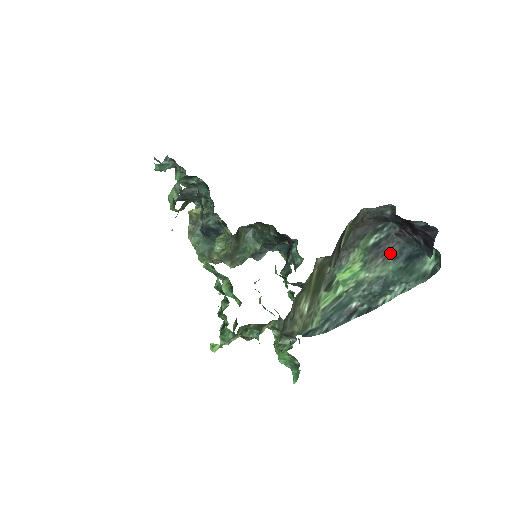
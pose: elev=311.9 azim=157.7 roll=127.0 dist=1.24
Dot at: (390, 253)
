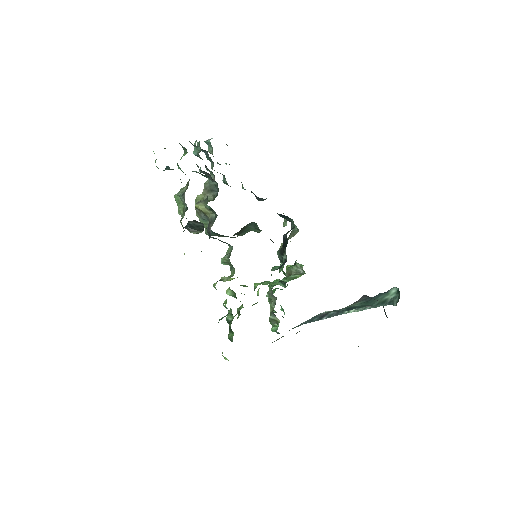
Dot at: (359, 301)
